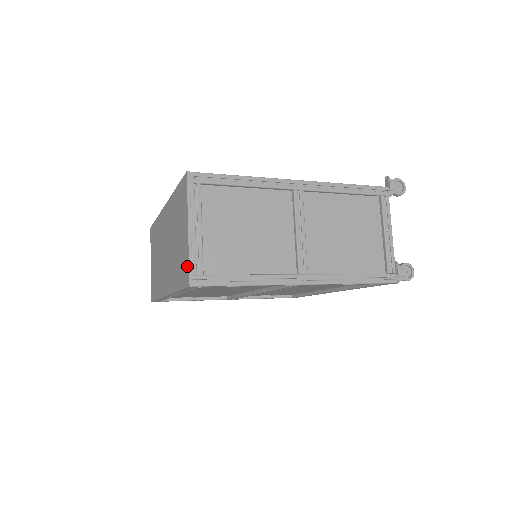
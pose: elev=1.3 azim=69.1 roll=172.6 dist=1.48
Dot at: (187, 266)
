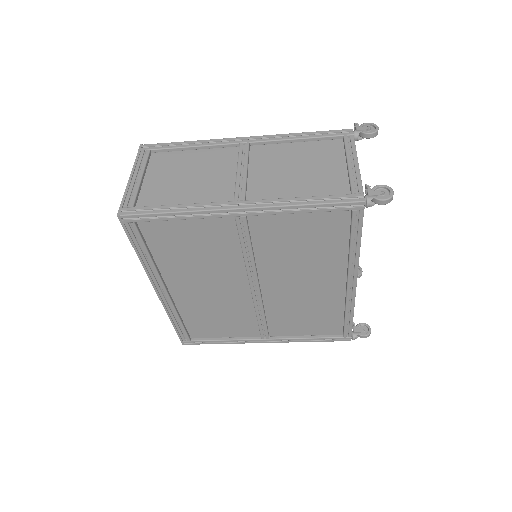
Dot at: occluded
